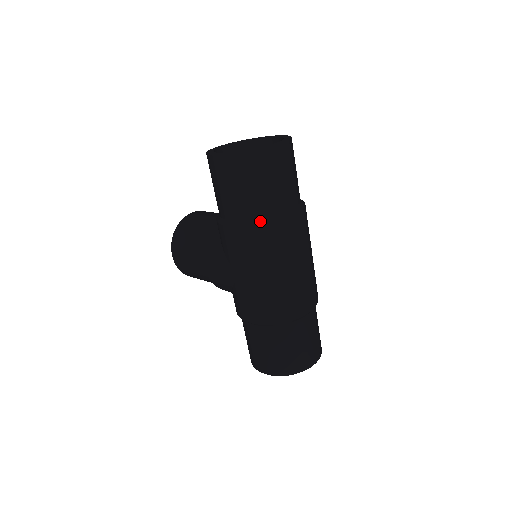
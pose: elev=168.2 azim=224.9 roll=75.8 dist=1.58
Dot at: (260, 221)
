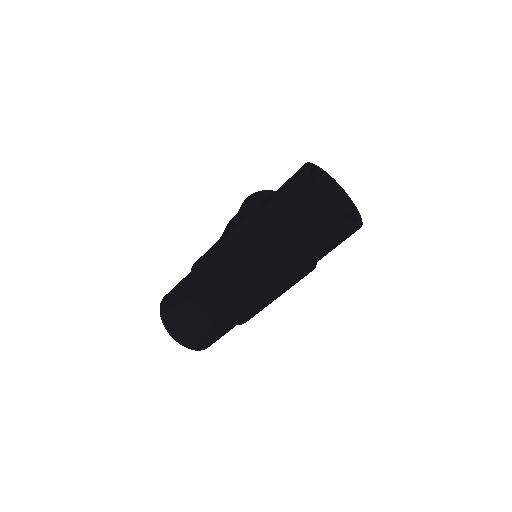
Dot at: (262, 227)
